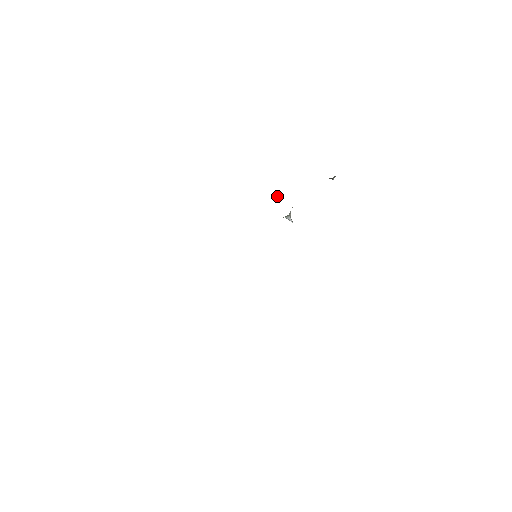
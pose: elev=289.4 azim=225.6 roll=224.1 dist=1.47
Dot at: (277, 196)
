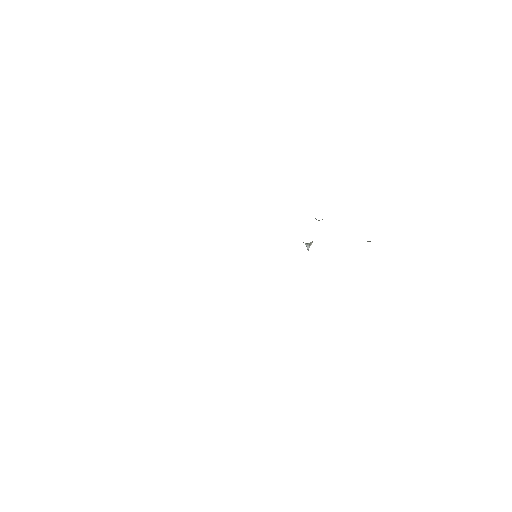
Dot at: occluded
